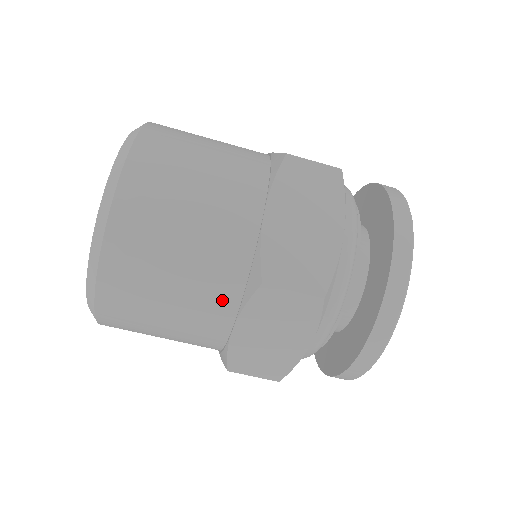
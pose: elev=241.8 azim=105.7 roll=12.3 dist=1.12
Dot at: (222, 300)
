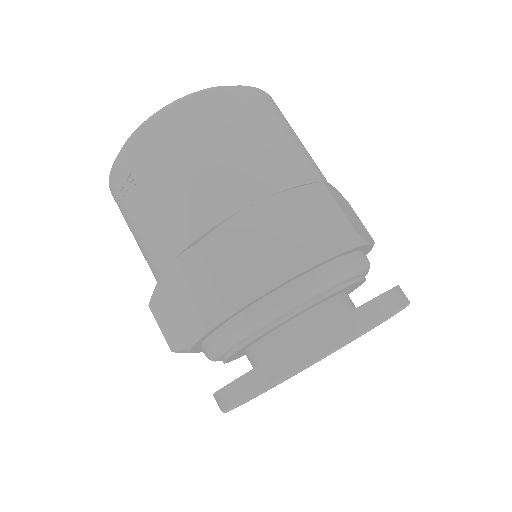
Dot at: (273, 177)
